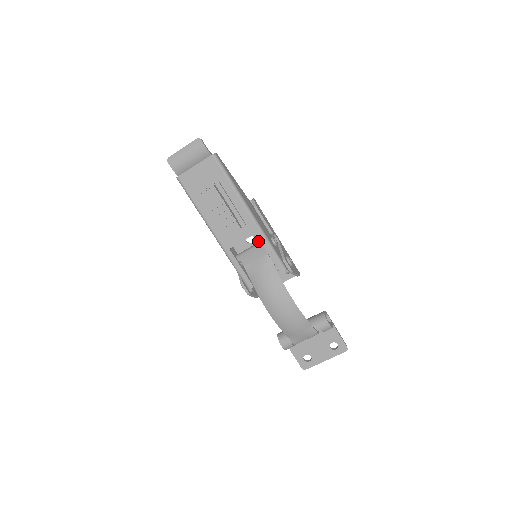
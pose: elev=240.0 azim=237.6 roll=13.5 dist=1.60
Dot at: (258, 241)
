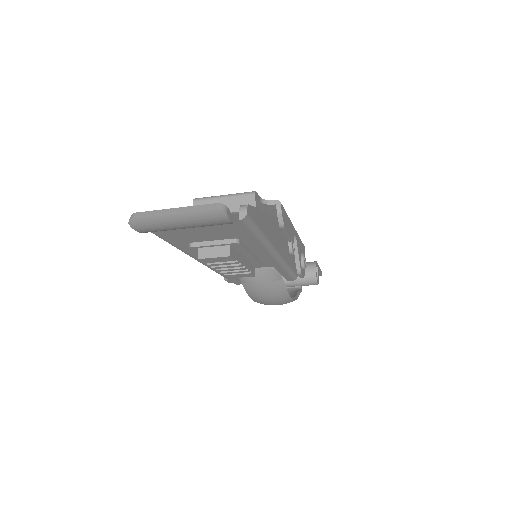
Dot at: occluded
